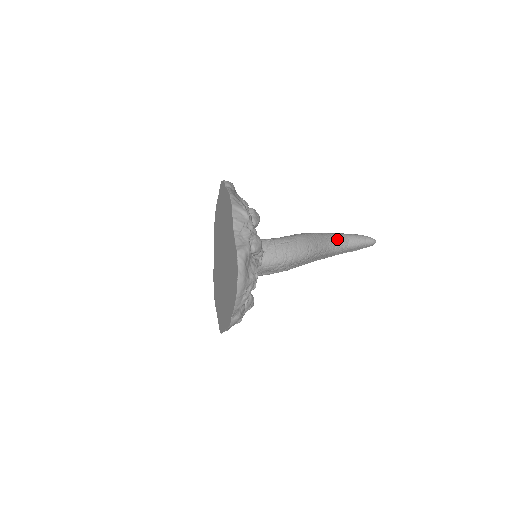
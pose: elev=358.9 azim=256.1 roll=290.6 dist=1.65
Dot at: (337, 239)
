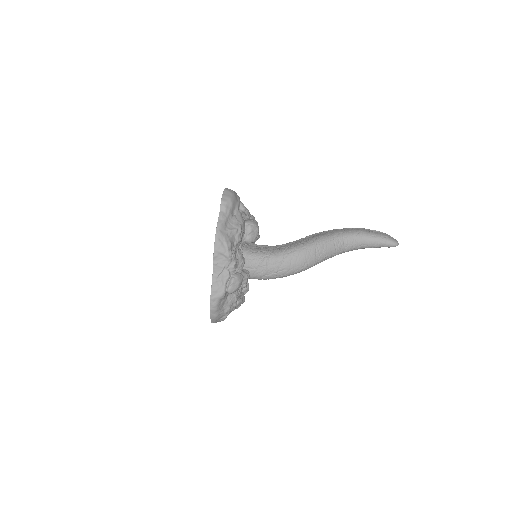
Dot at: (349, 243)
